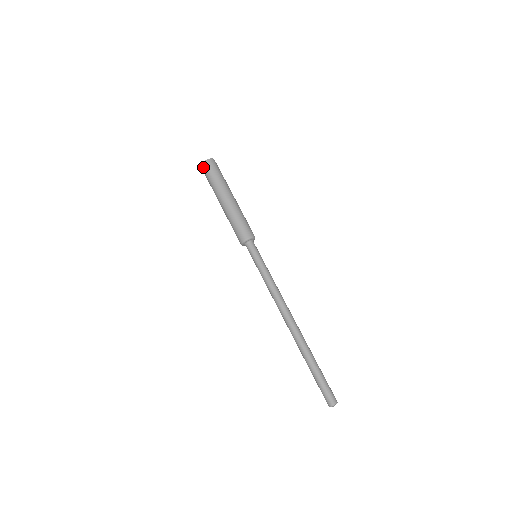
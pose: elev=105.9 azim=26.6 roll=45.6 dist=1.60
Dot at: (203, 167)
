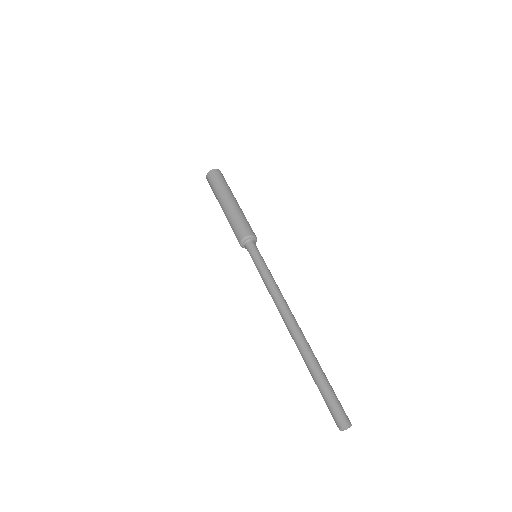
Dot at: (208, 177)
